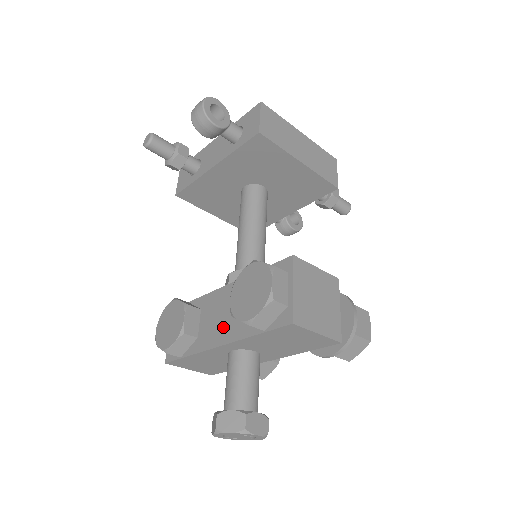
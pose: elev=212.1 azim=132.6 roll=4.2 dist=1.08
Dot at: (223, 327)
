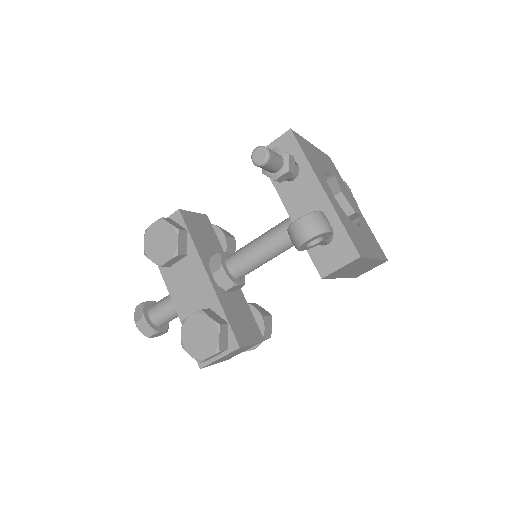
Dot at: (182, 295)
